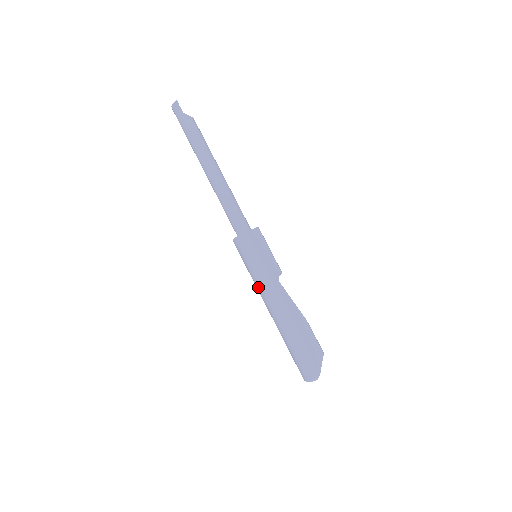
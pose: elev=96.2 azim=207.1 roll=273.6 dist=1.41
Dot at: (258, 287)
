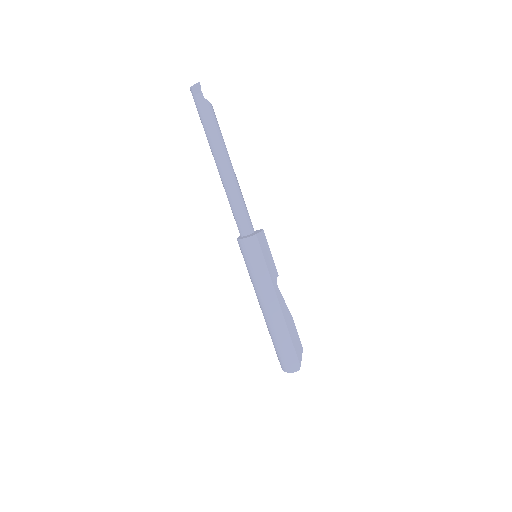
Dot at: (257, 287)
